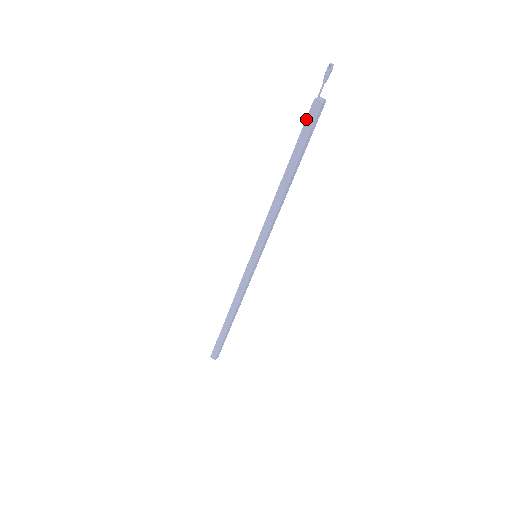
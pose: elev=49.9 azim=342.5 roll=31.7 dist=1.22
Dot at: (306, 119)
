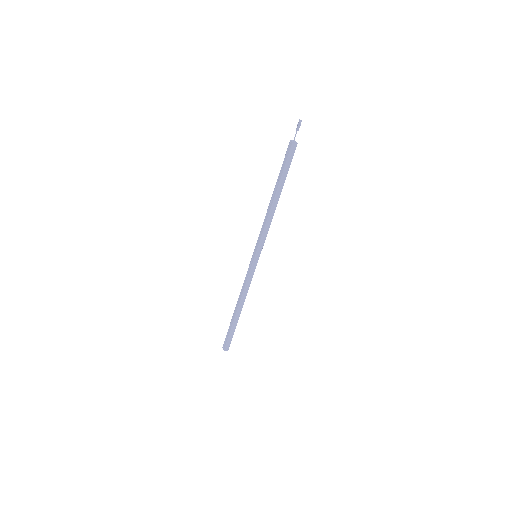
Dot at: (289, 156)
